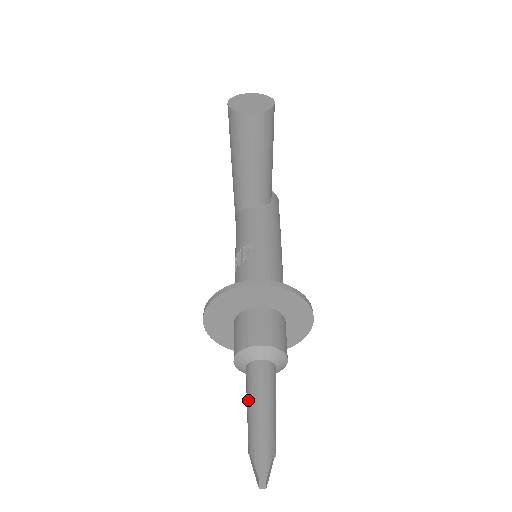
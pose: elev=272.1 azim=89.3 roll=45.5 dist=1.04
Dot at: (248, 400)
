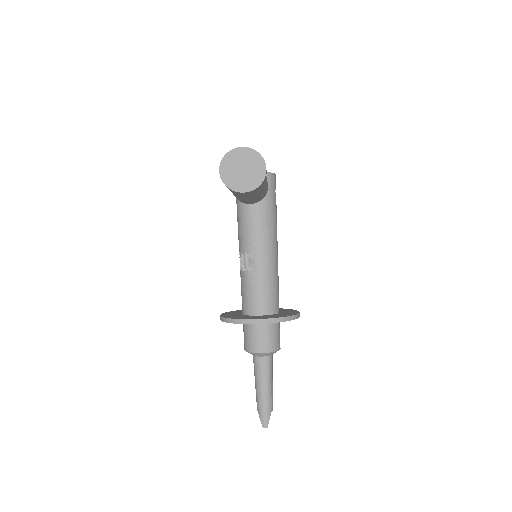
Dot at: (255, 381)
